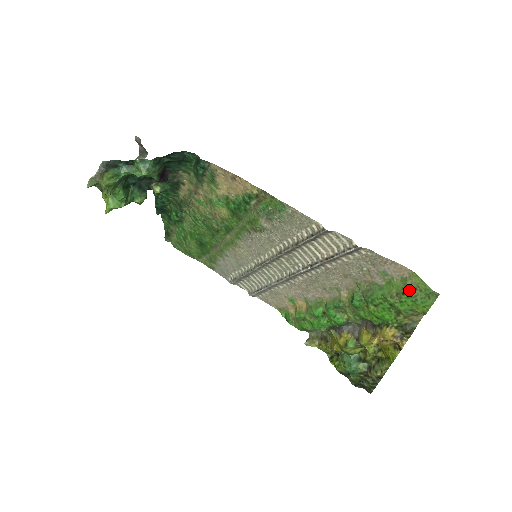
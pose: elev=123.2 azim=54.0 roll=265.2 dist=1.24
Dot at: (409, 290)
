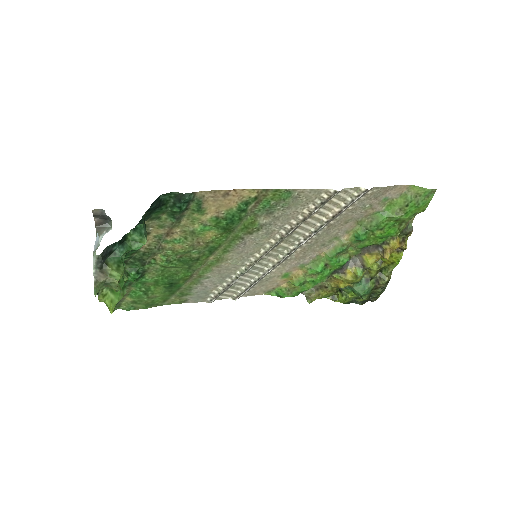
Dot at: (412, 200)
